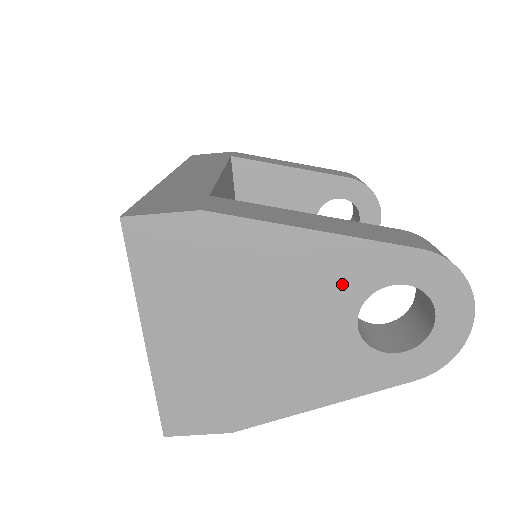
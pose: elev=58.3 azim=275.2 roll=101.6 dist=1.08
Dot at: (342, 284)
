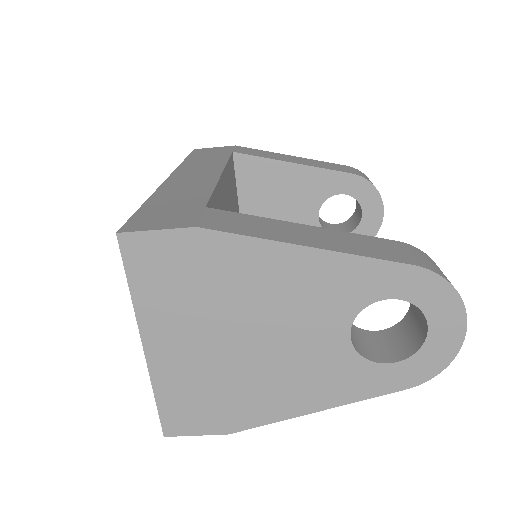
Dot at: (335, 298)
